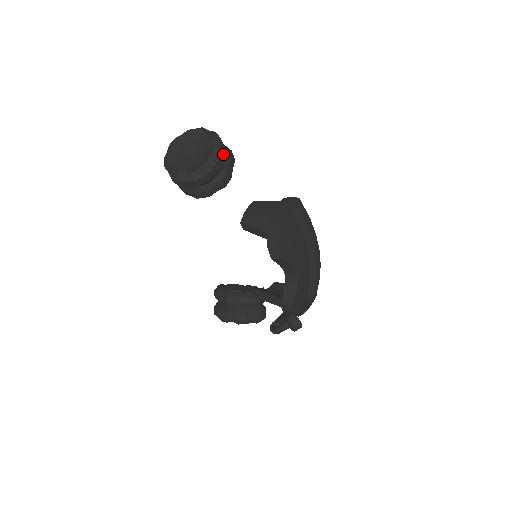
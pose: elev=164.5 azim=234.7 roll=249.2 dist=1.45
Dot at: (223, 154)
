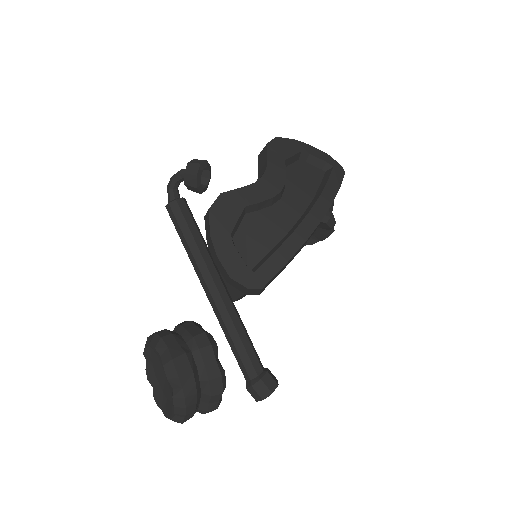
Dot at: occluded
